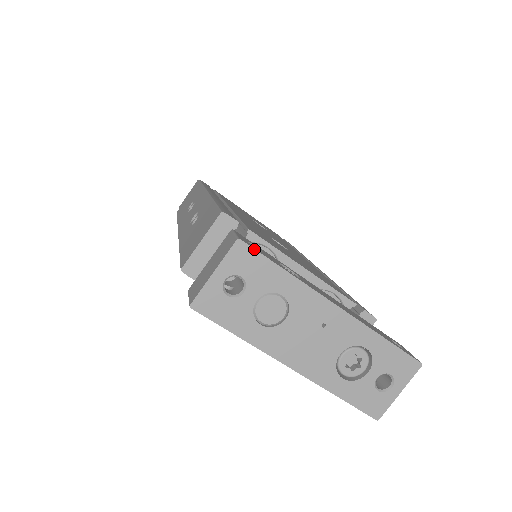
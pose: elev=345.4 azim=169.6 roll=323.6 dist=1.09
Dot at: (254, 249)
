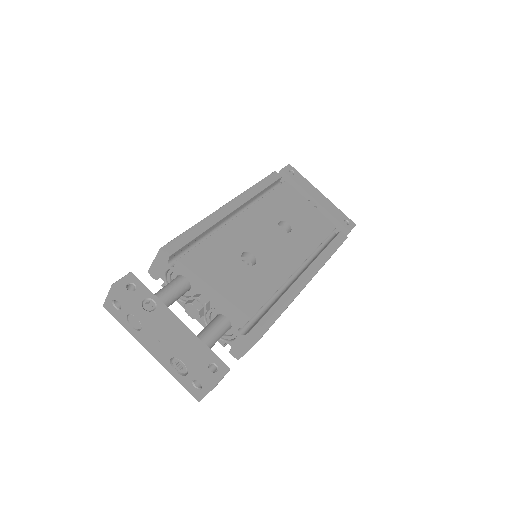
Dot at: (120, 292)
